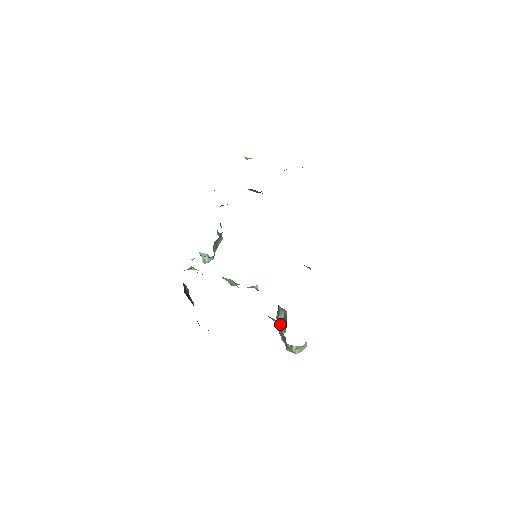
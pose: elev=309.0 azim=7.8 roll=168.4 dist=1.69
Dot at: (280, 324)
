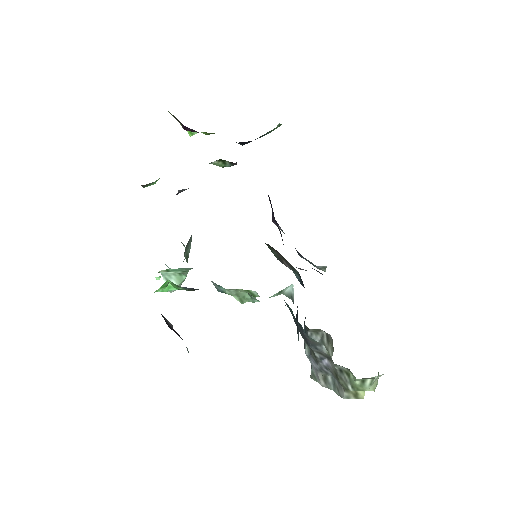
Dot at: occluded
